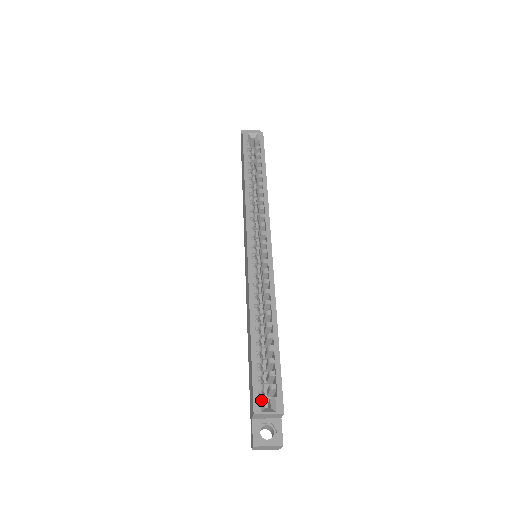
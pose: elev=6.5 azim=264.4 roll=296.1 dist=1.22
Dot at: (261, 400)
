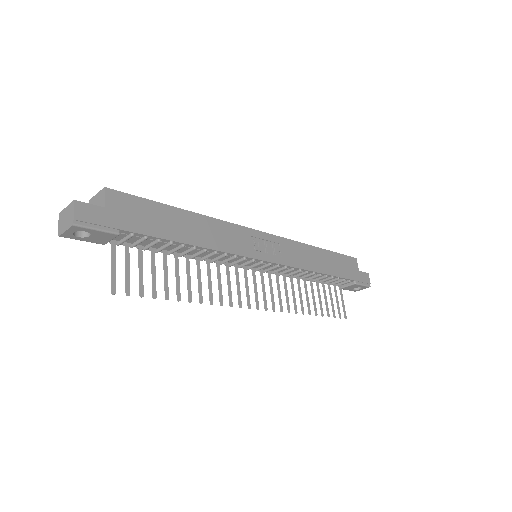
Dot at: occluded
